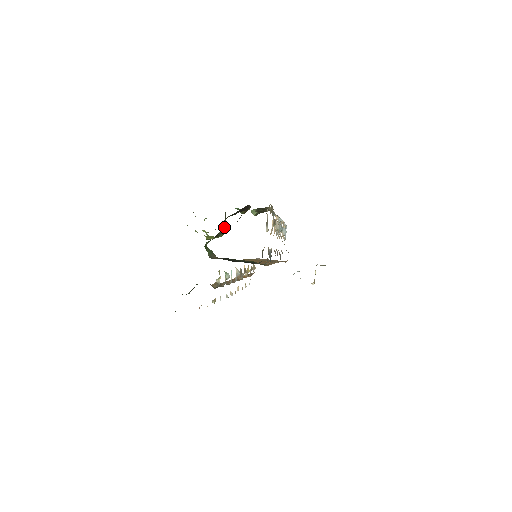
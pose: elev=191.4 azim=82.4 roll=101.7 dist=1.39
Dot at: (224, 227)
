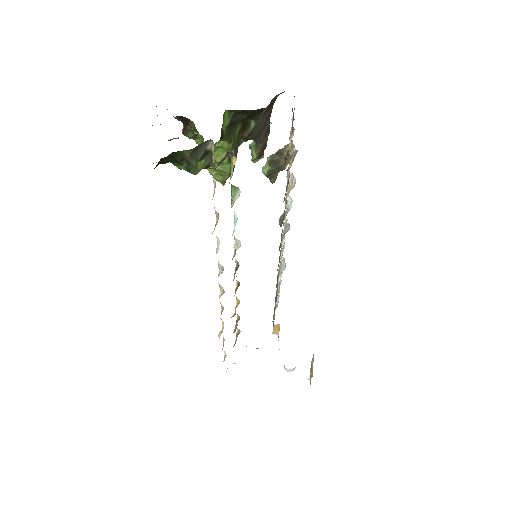
Dot at: occluded
